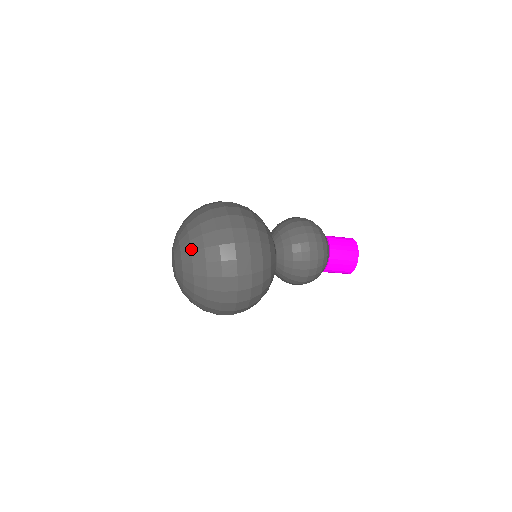
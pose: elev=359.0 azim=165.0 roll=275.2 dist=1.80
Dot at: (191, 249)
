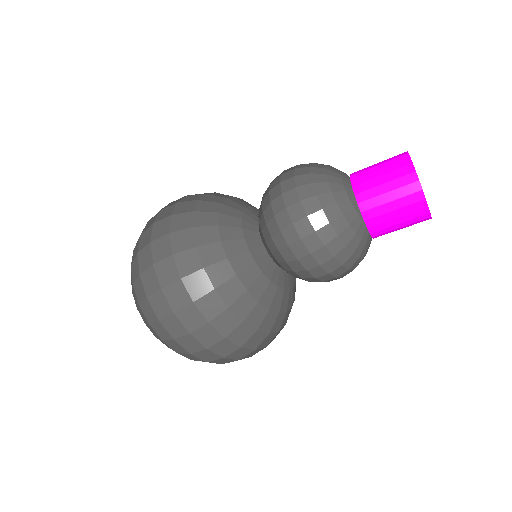
Dot at: (153, 334)
